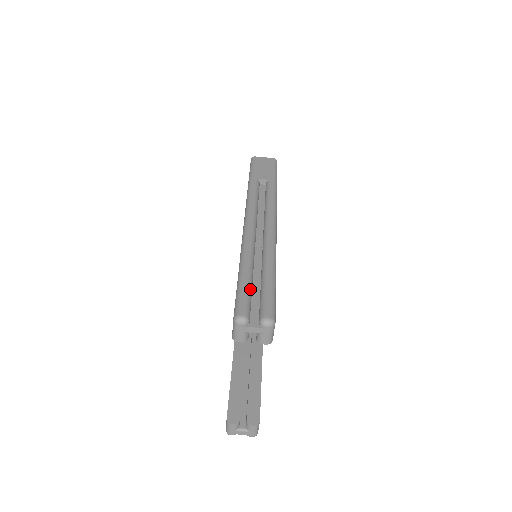
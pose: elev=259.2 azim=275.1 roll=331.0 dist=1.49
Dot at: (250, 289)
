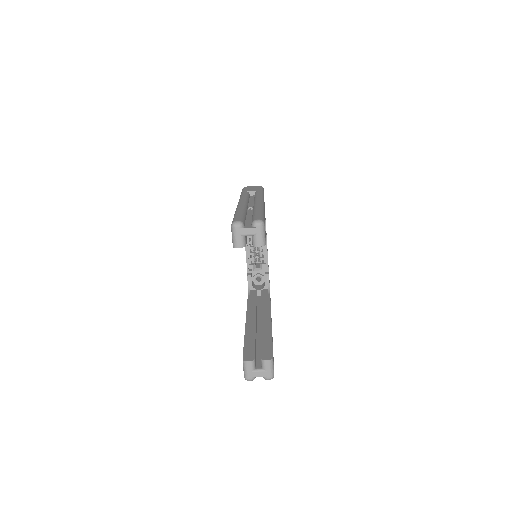
Dot at: (243, 216)
